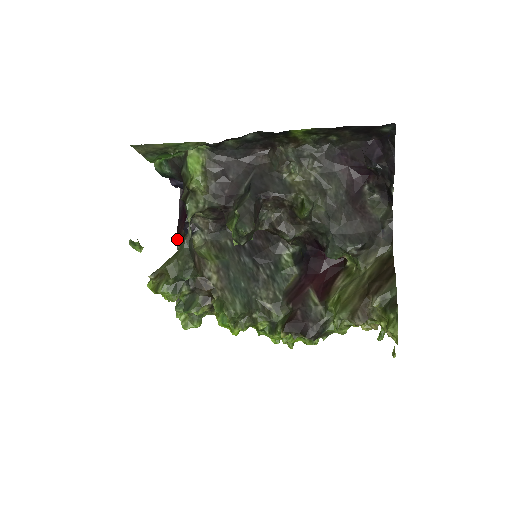
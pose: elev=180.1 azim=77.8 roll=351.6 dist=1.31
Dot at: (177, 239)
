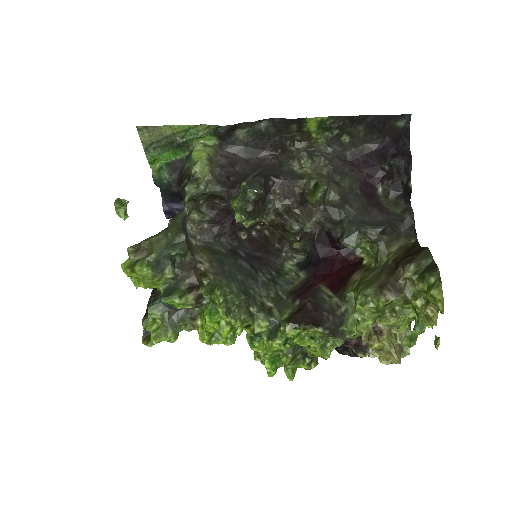
Dot at: occluded
